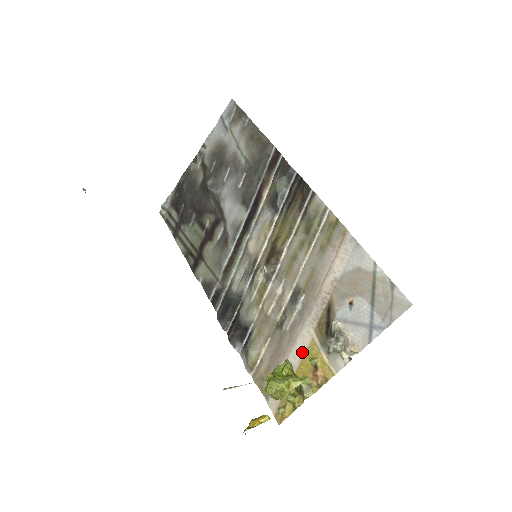
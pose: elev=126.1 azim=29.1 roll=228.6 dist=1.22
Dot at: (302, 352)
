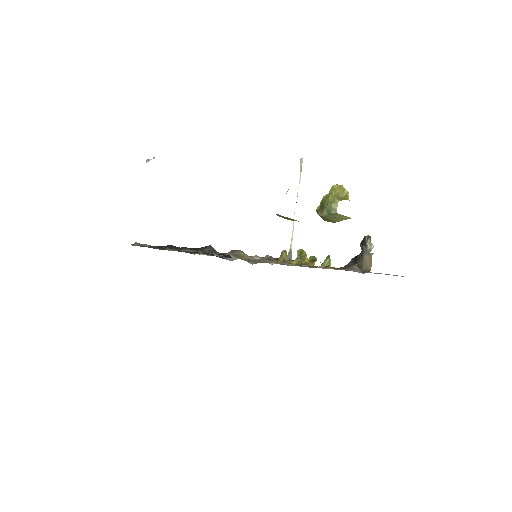
Dot at: occluded
